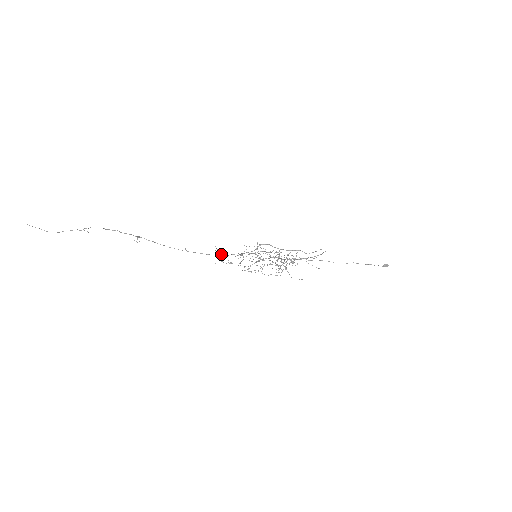
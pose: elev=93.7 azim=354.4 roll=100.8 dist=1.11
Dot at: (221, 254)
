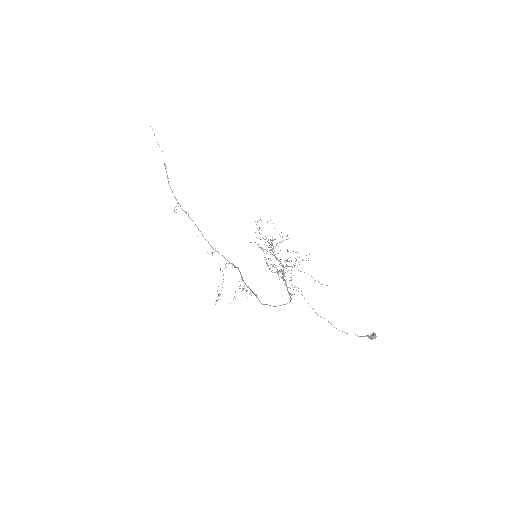
Dot at: (219, 253)
